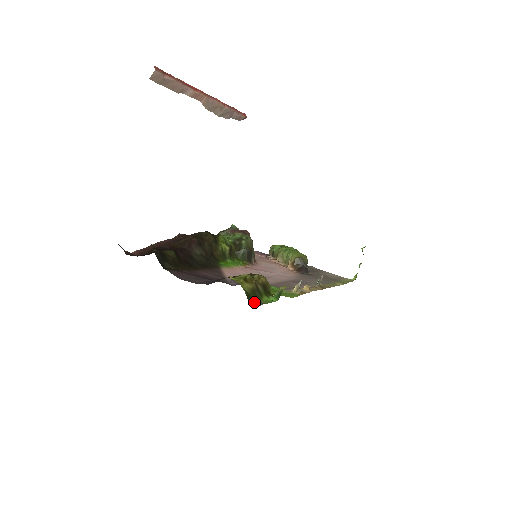
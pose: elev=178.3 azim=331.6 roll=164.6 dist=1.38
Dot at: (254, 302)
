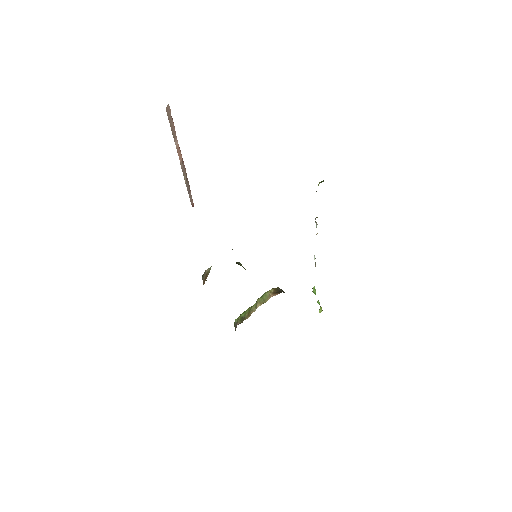
Dot at: occluded
